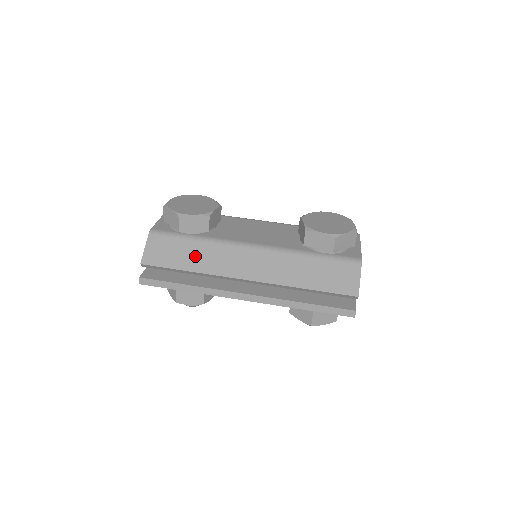
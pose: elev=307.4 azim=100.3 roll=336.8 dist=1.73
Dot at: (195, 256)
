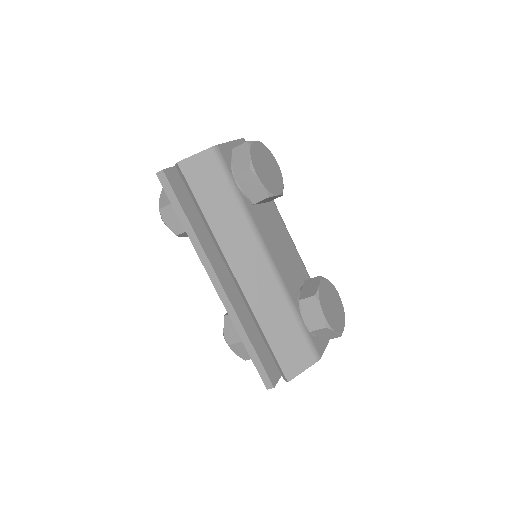
Dot at: (223, 211)
